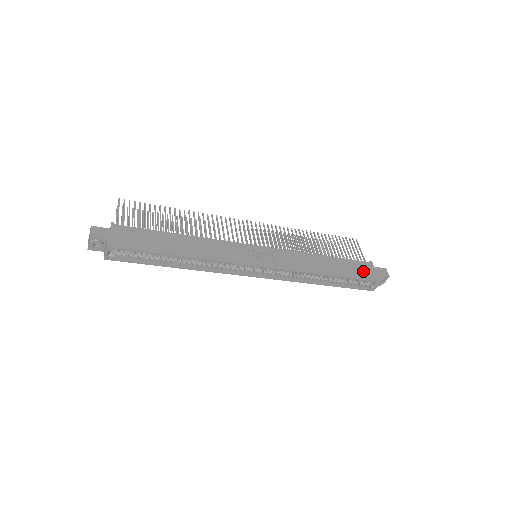
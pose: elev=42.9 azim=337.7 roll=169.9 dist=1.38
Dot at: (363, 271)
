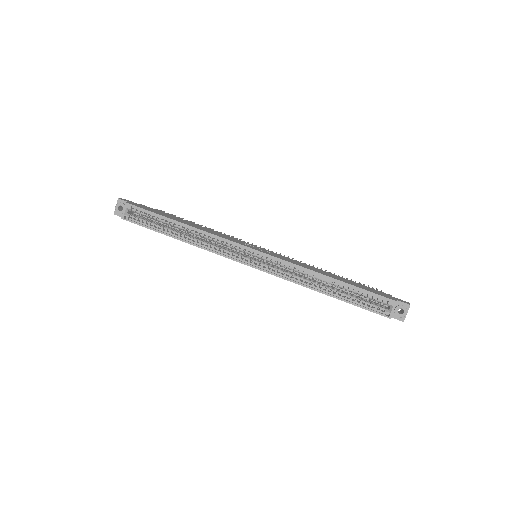
Dot at: (374, 291)
